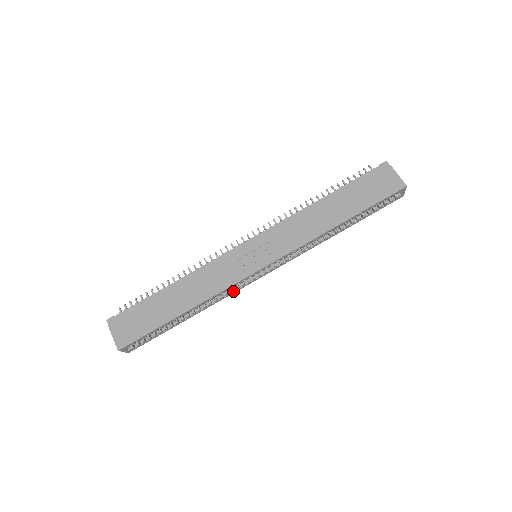
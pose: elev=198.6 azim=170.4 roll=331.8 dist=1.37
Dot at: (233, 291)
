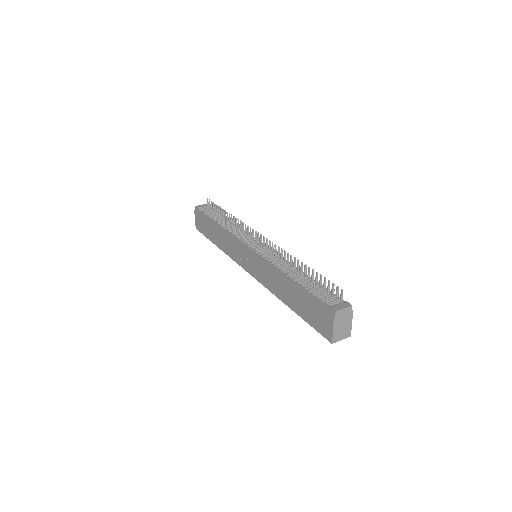
Dot at: occluded
